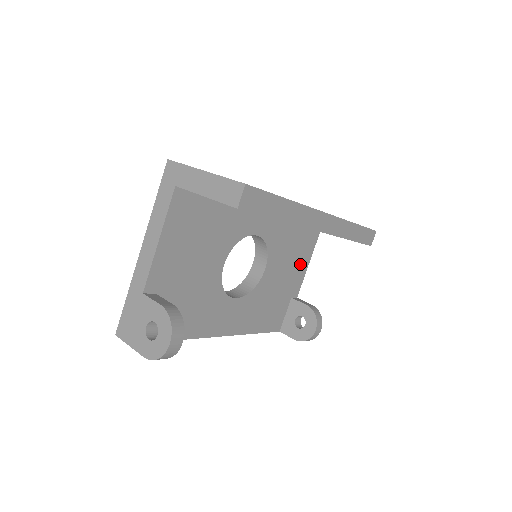
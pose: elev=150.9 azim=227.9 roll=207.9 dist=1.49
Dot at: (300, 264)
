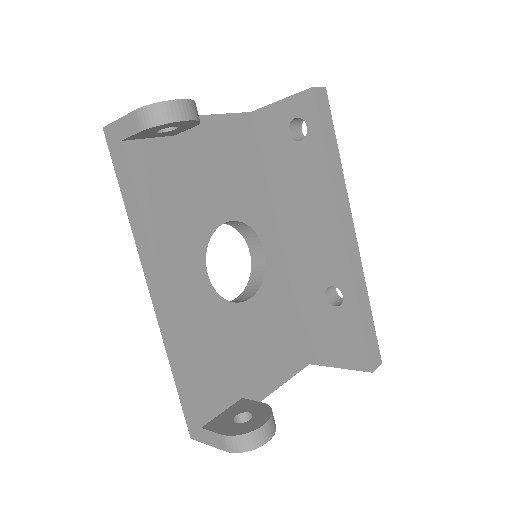
Dot at: (273, 368)
